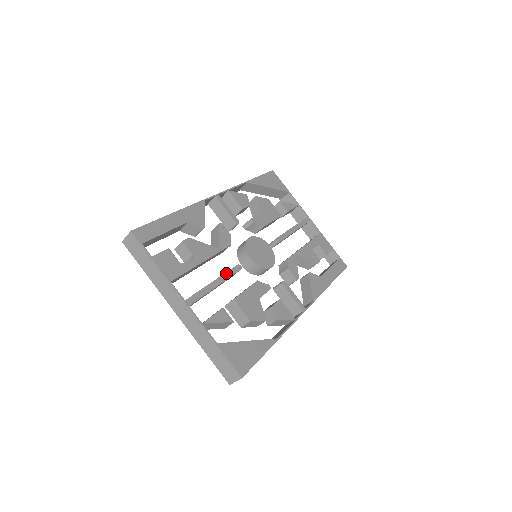
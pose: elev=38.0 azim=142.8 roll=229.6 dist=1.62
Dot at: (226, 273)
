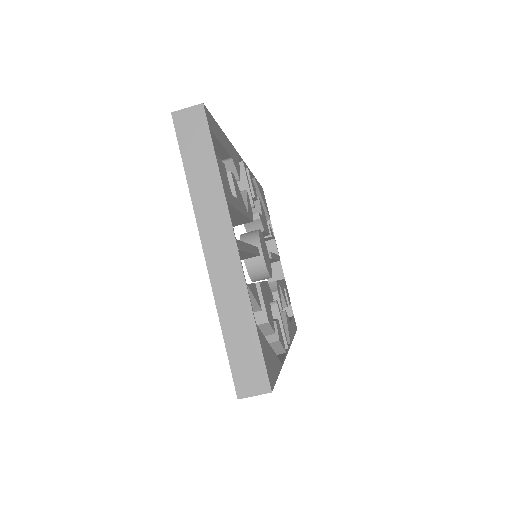
Dot at: (253, 246)
